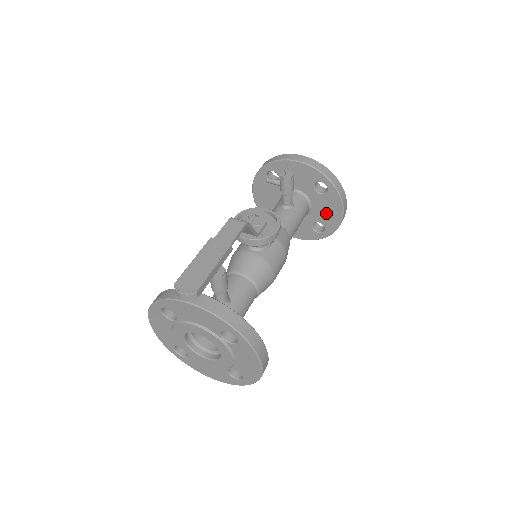
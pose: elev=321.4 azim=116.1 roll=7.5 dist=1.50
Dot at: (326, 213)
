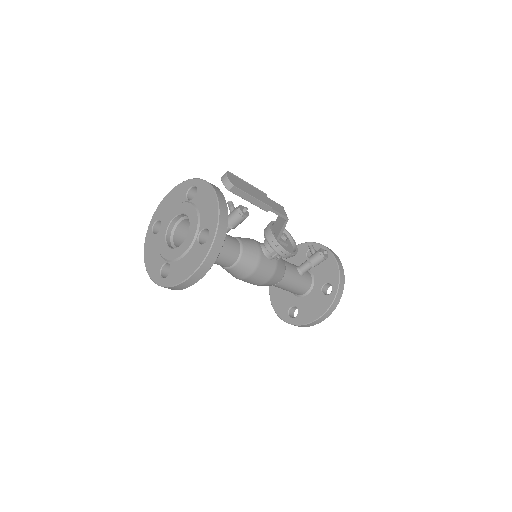
Dot at: (309, 308)
